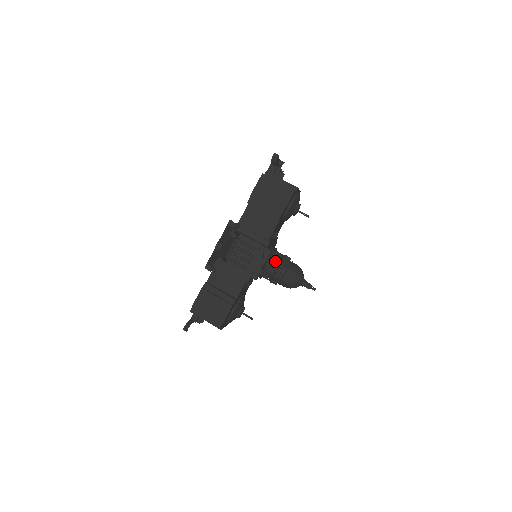
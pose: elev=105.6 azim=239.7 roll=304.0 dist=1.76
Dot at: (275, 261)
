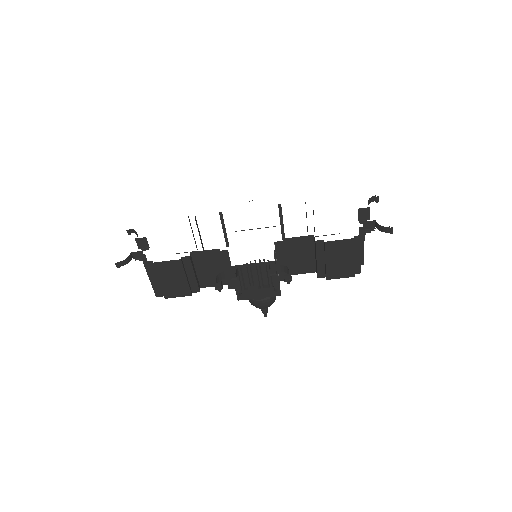
Dot at: occluded
